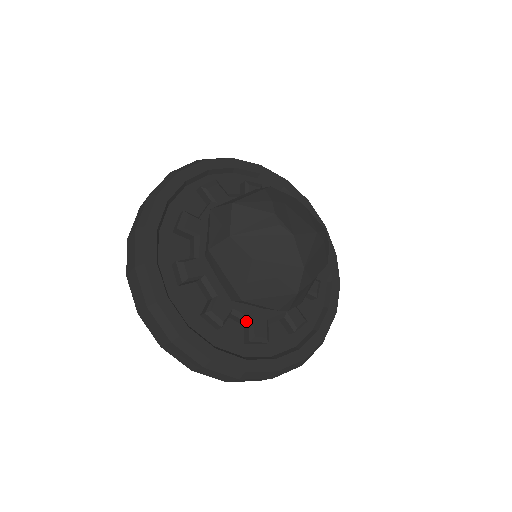
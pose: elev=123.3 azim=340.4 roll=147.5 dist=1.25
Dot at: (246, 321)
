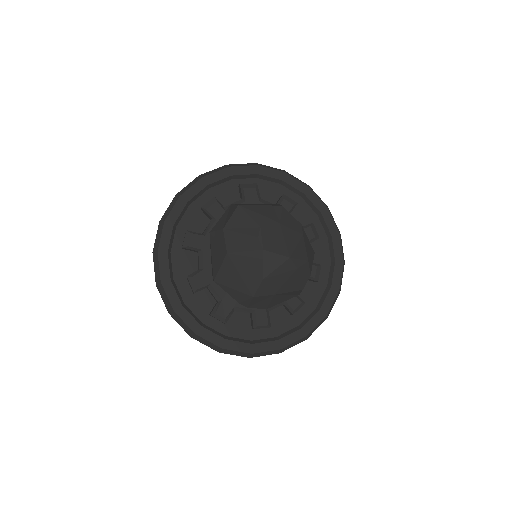
Dot at: (217, 299)
